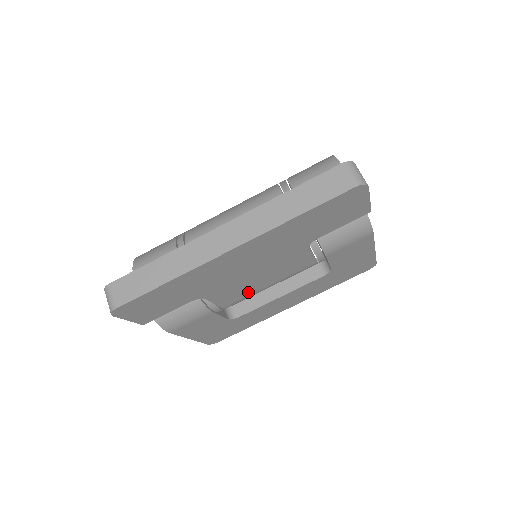
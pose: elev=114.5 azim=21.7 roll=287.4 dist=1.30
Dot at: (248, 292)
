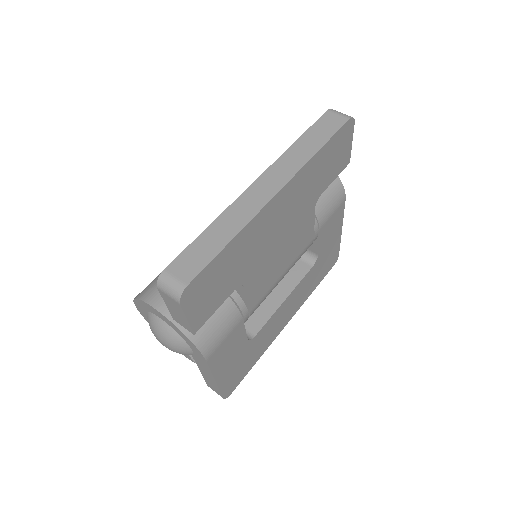
Dot at: (270, 283)
